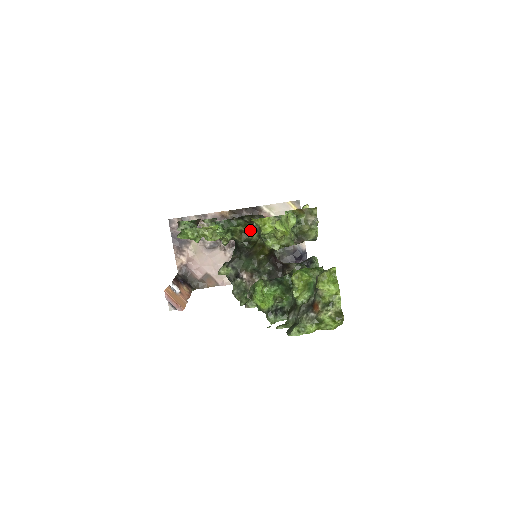
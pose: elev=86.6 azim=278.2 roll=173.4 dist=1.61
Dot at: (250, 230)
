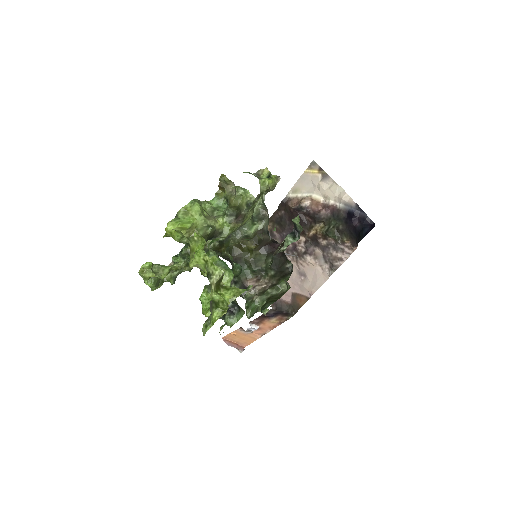
Dot at: occluded
